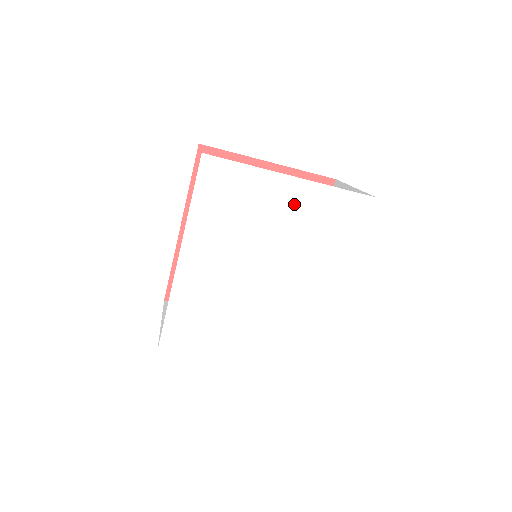
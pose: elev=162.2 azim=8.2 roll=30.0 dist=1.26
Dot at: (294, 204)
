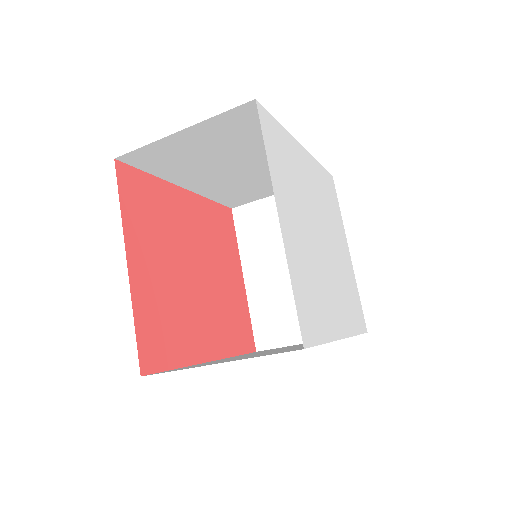
Dot at: (345, 256)
